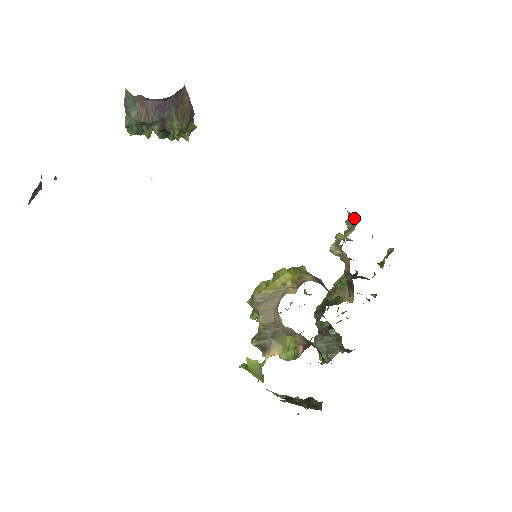
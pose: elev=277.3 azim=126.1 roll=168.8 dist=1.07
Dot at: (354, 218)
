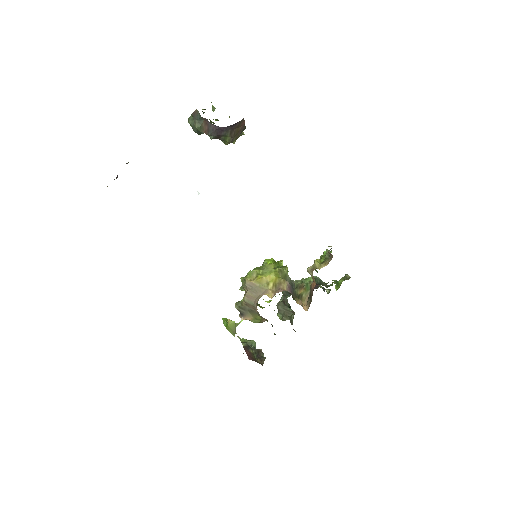
Dot at: (331, 255)
